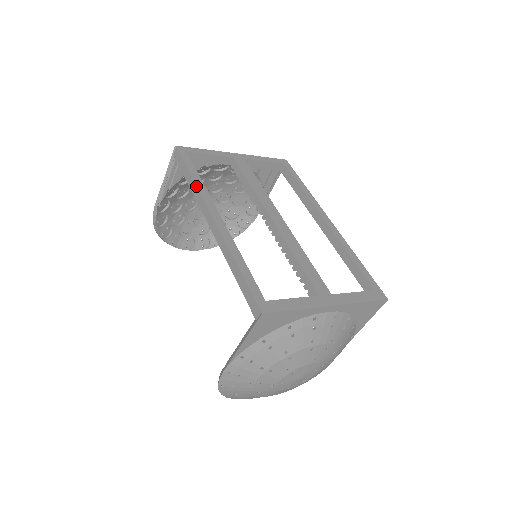
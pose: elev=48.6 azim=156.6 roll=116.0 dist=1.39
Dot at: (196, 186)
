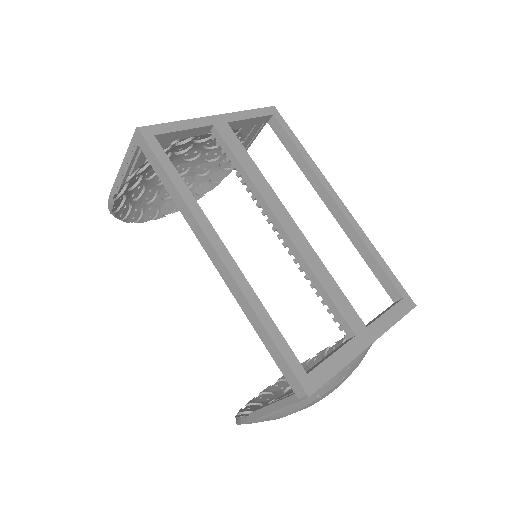
Dot at: (184, 202)
